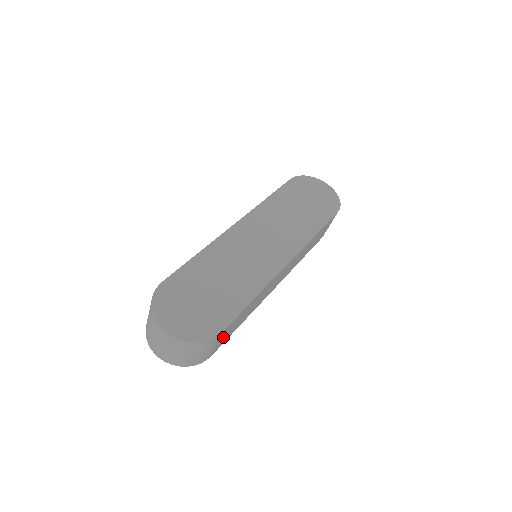
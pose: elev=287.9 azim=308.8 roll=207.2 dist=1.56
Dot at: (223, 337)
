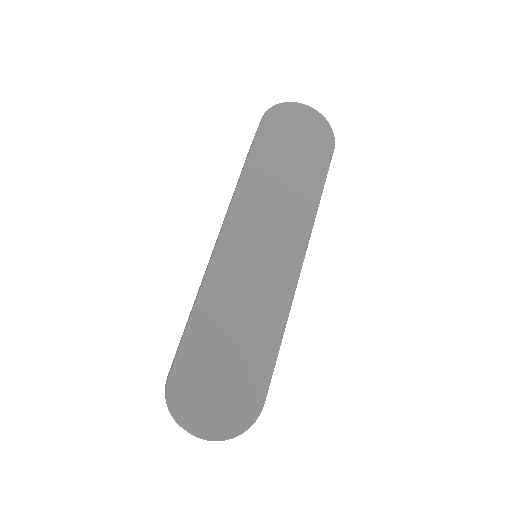
Dot at: occluded
